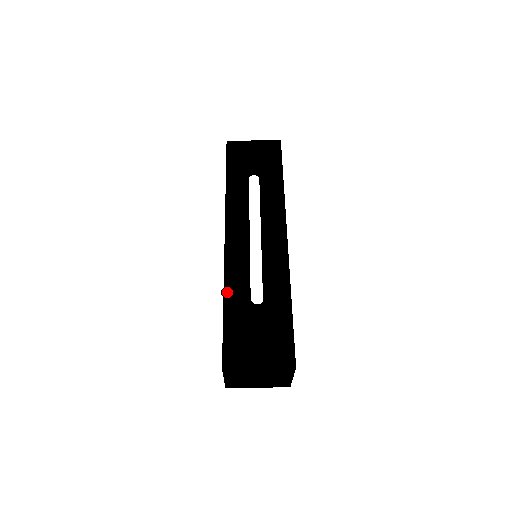
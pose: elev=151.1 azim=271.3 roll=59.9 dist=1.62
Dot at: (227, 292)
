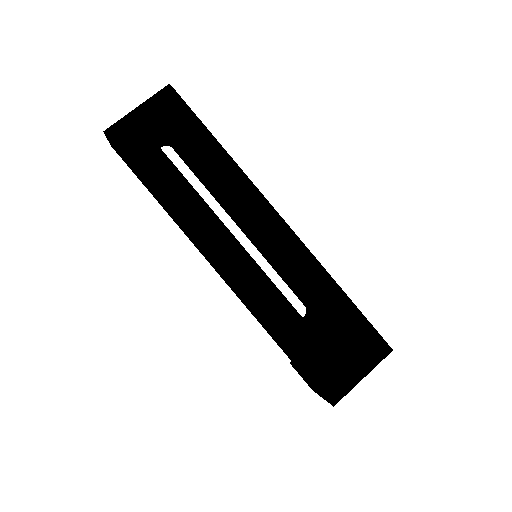
Dot at: (275, 329)
